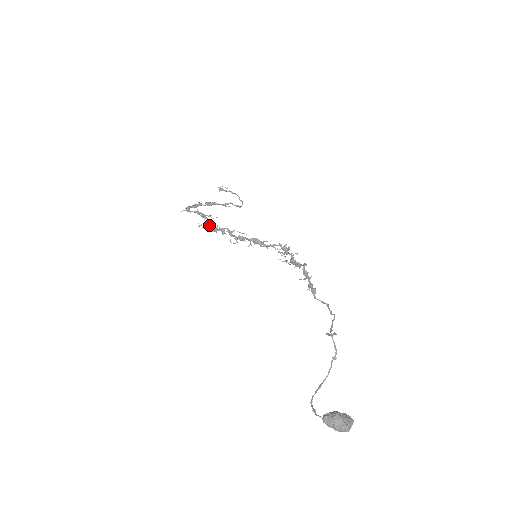
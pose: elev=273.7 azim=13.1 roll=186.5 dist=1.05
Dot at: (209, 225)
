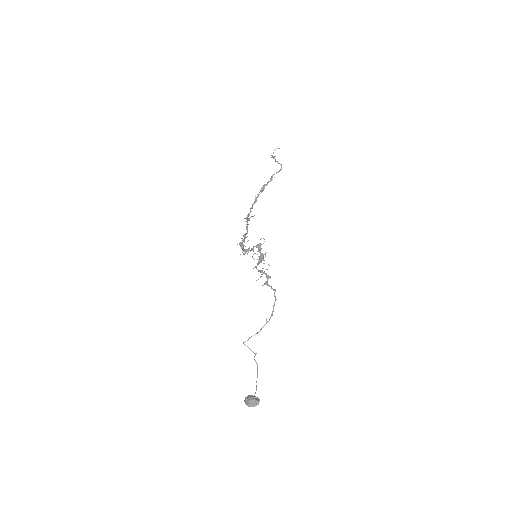
Dot at: occluded
